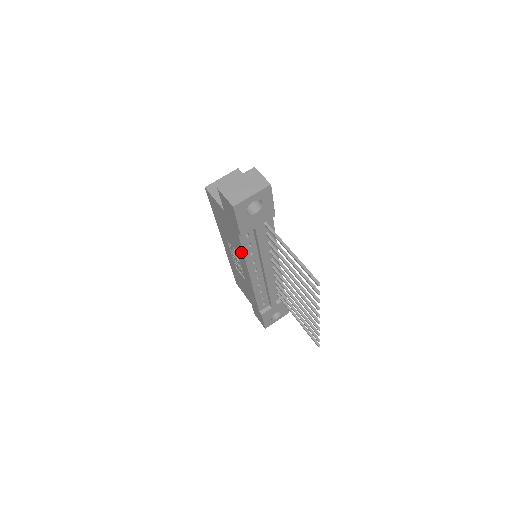
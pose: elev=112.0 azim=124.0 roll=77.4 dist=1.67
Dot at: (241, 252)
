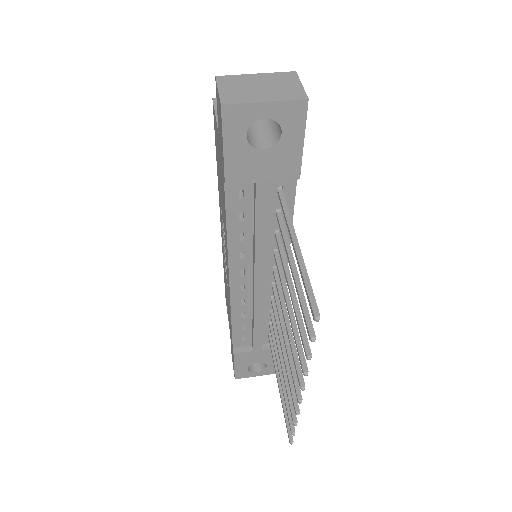
Dot at: (225, 226)
